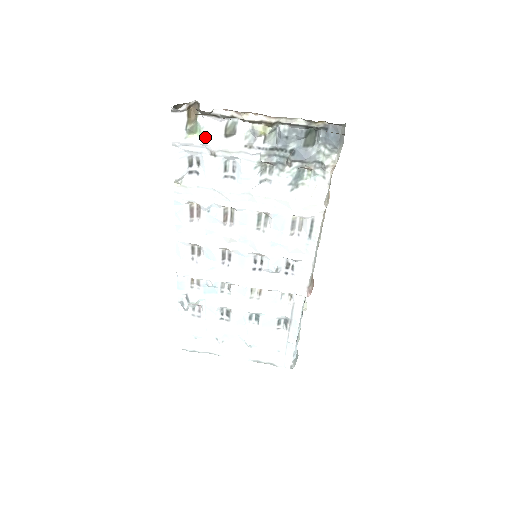
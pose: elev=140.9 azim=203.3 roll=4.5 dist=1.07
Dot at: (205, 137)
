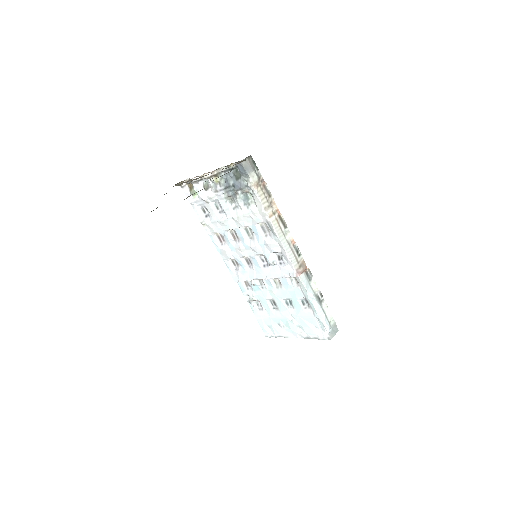
Dot at: (199, 195)
